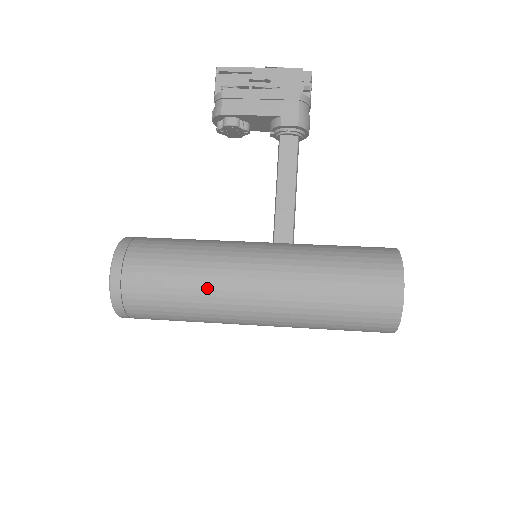
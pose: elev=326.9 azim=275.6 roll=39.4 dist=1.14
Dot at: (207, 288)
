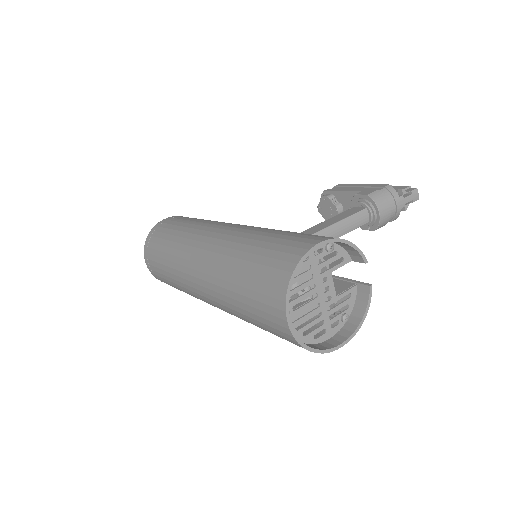
Dot at: (195, 228)
